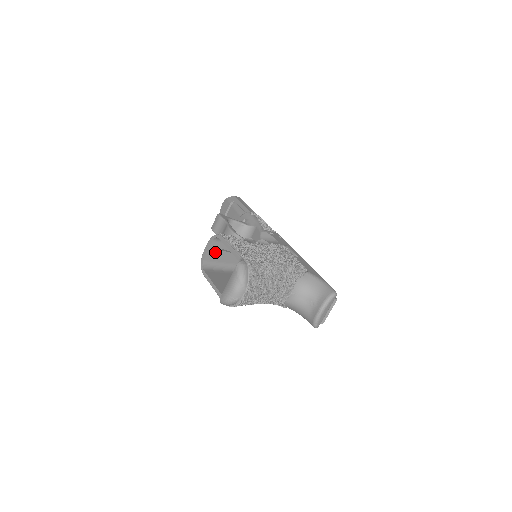
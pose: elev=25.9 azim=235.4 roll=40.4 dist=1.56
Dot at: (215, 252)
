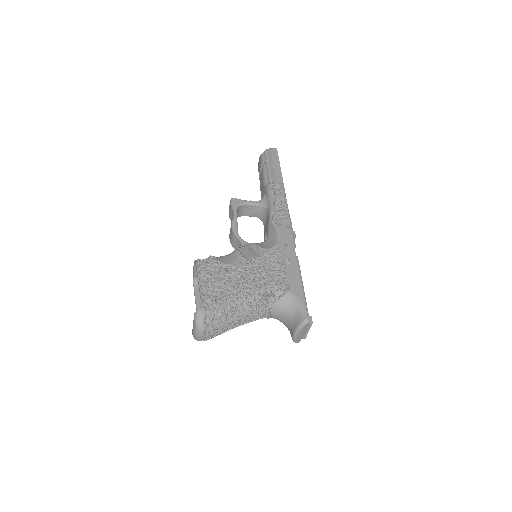
Dot at: occluded
